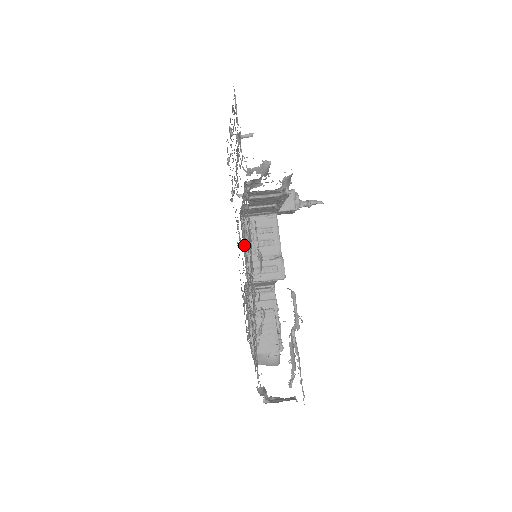
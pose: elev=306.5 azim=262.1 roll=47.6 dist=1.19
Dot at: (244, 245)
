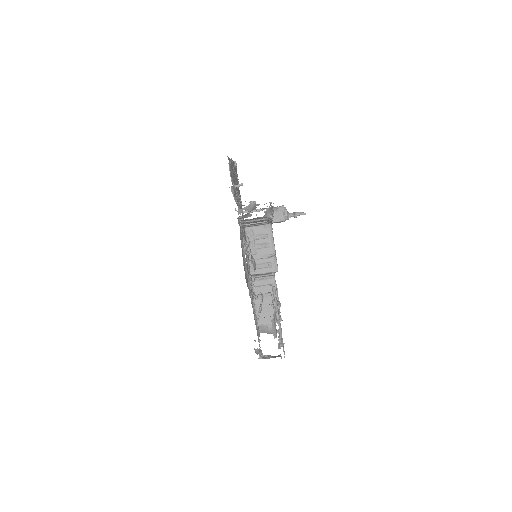
Dot at: occluded
